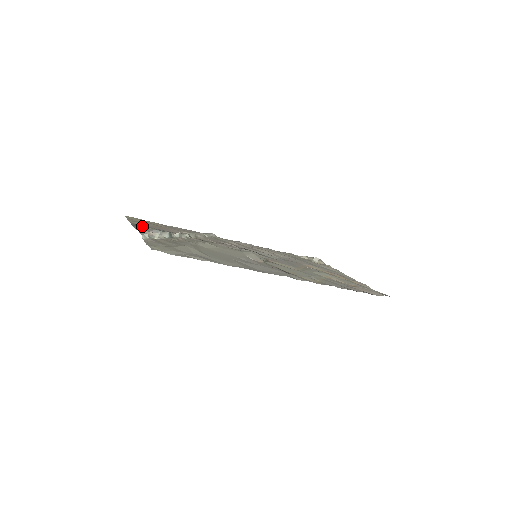
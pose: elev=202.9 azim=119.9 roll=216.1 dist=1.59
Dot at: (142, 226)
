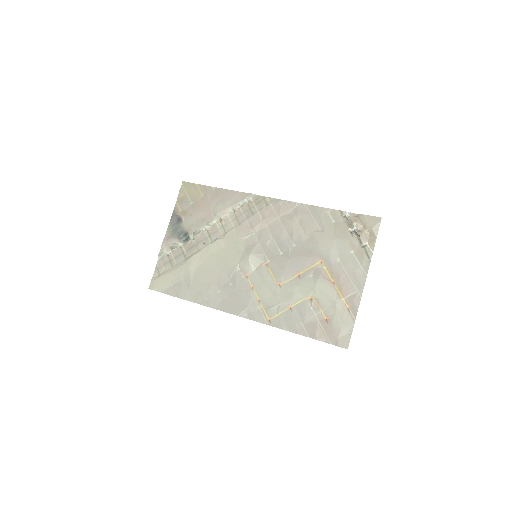
Dot at: (181, 213)
